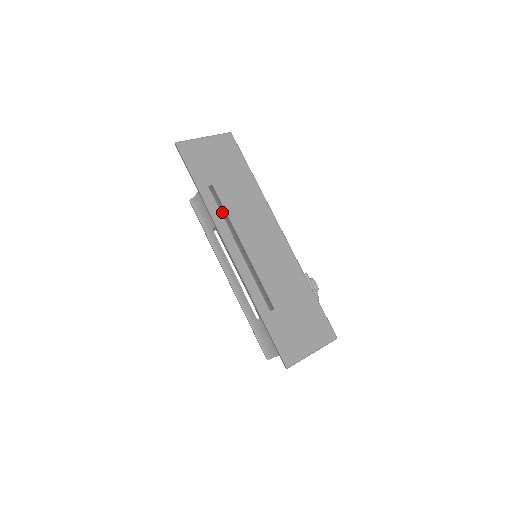
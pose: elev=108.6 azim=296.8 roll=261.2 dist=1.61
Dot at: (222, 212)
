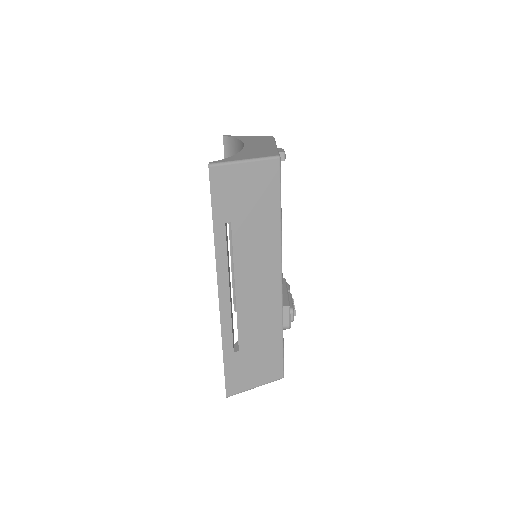
Dot at: occluded
